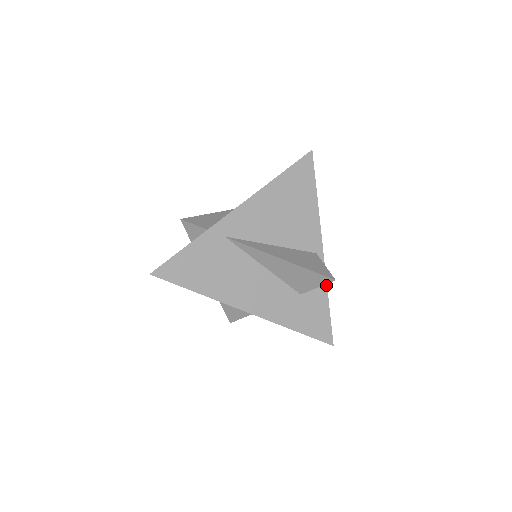
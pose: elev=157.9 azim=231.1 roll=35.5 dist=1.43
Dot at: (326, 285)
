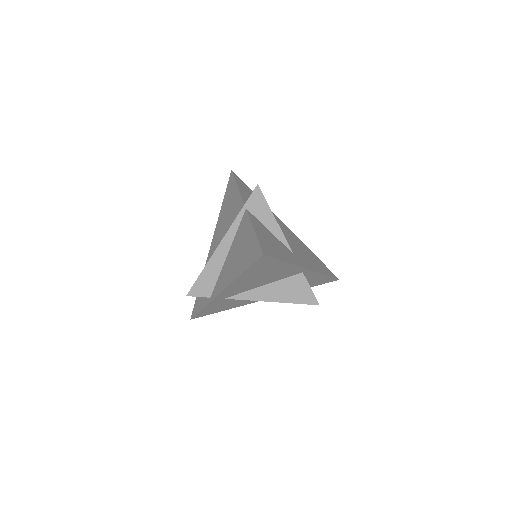
Dot at: (320, 274)
